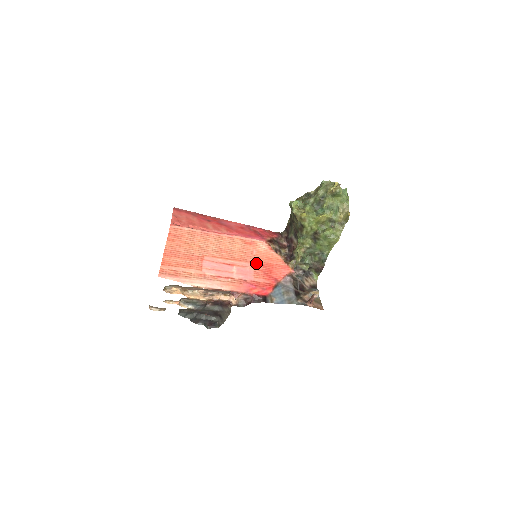
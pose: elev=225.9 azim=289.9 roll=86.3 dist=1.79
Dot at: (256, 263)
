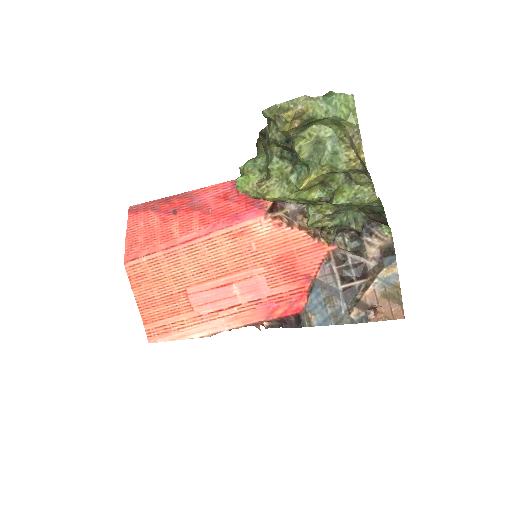
Dot at: (264, 263)
